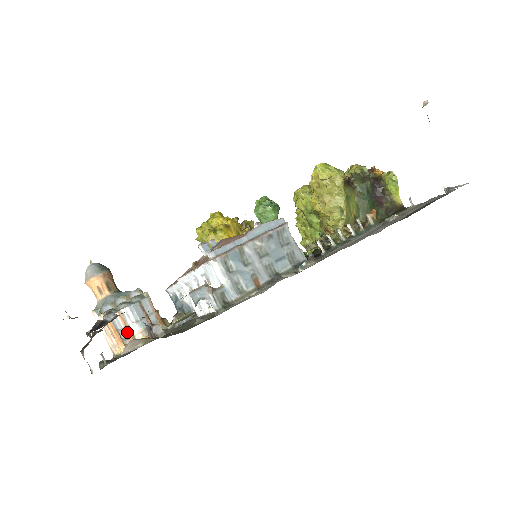
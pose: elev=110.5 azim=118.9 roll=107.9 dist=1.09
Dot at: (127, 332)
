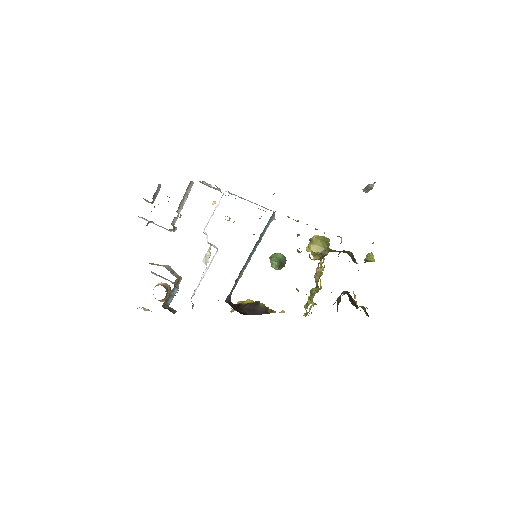
Dot at: occluded
